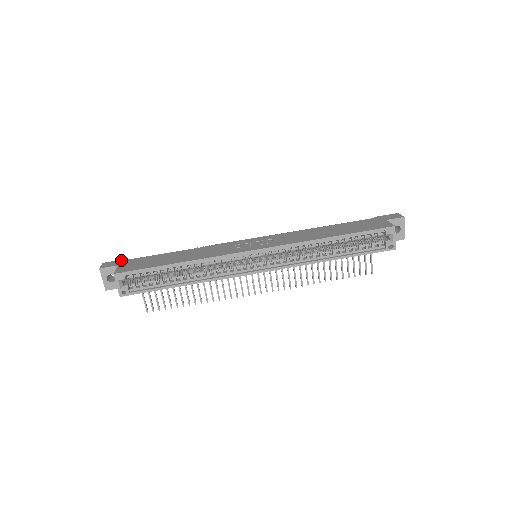
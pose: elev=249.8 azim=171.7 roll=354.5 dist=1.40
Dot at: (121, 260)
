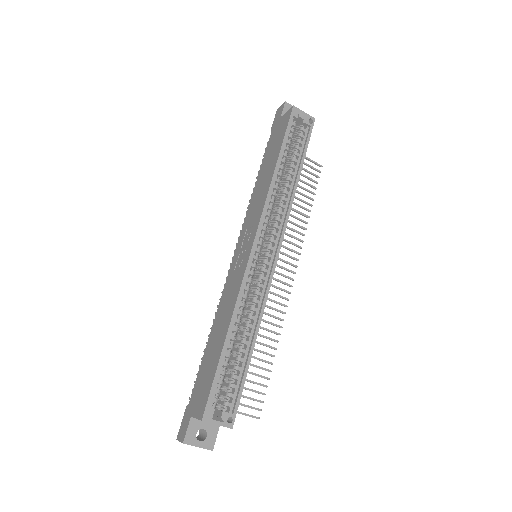
Dot at: (185, 414)
